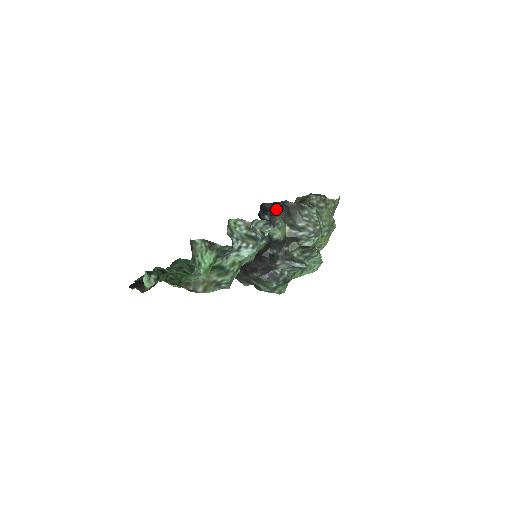
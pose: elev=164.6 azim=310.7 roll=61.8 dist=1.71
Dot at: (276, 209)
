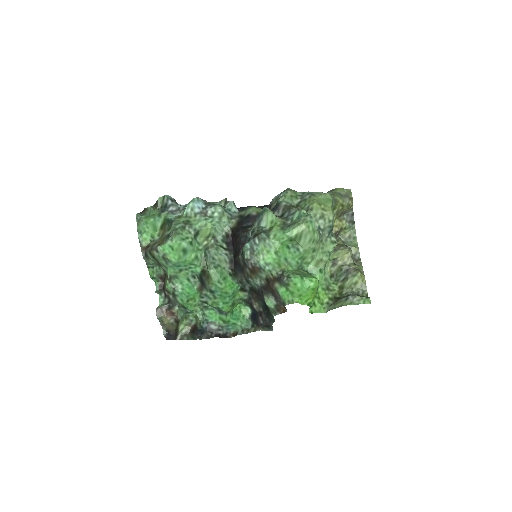
Dot at: occluded
